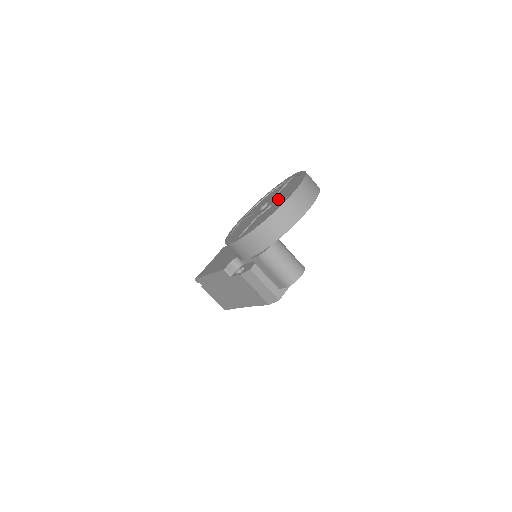
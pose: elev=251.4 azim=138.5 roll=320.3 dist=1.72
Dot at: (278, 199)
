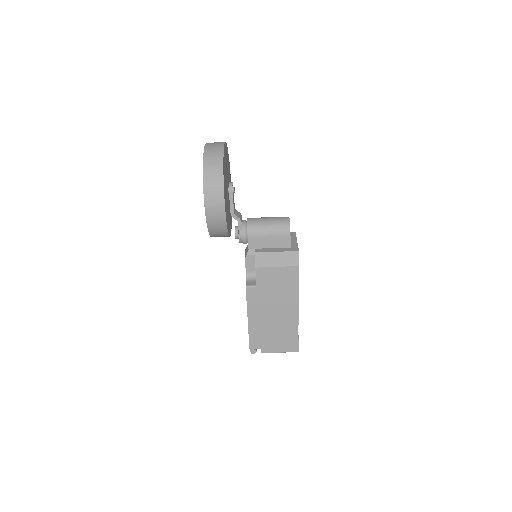
Dot at: occluded
